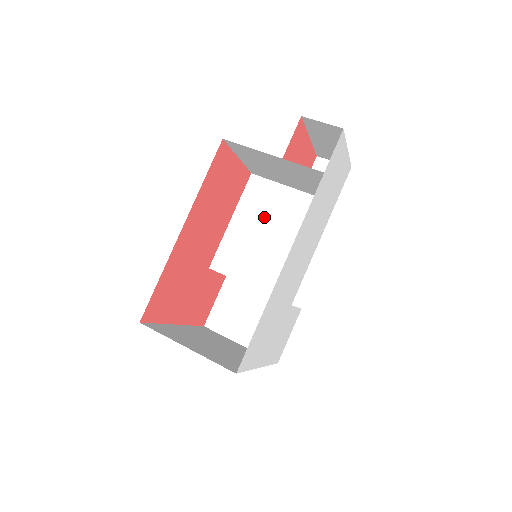
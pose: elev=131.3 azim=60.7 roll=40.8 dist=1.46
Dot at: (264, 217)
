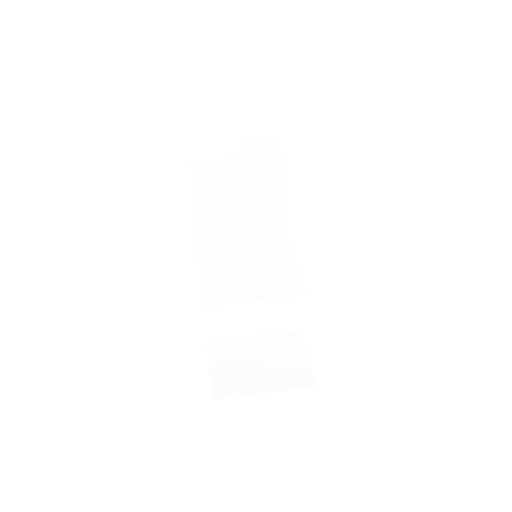
Dot at: (230, 250)
